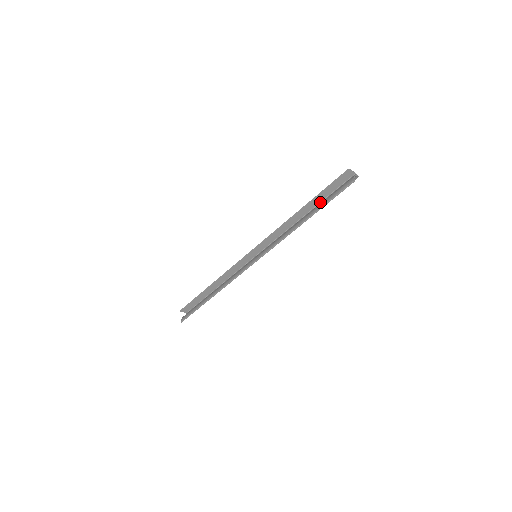
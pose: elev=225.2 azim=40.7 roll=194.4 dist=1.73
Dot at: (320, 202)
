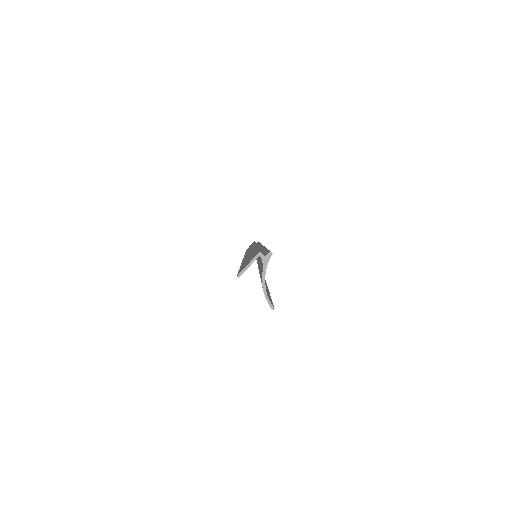
Dot at: occluded
